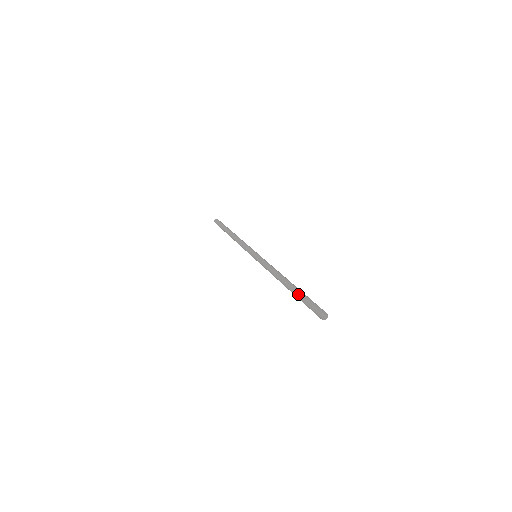
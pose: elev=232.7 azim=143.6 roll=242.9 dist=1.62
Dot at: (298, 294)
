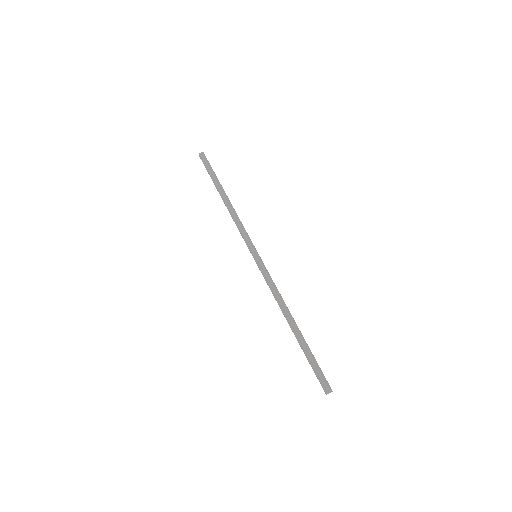
Dot at: (306, 350)
